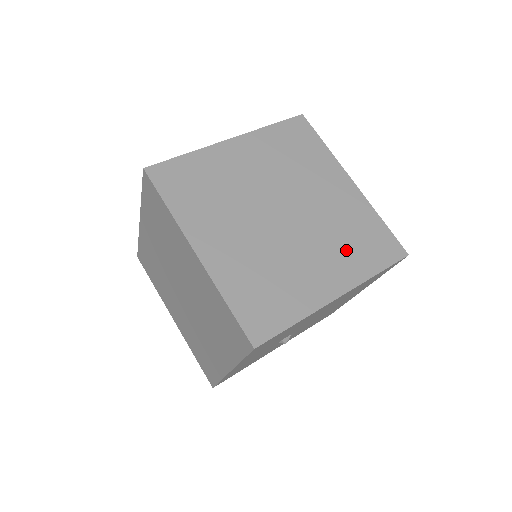
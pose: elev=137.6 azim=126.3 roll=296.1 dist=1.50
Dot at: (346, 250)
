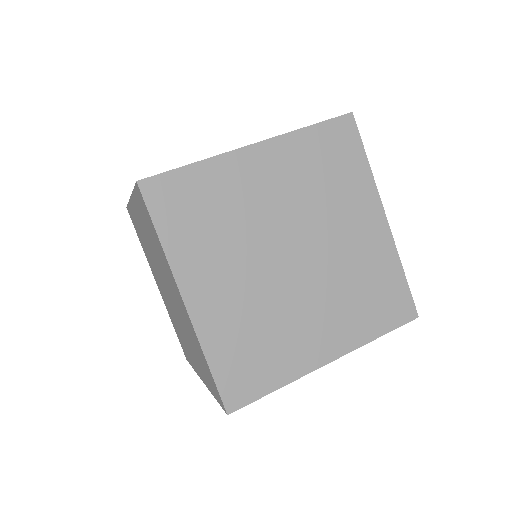
Dot at: (353, 307)
